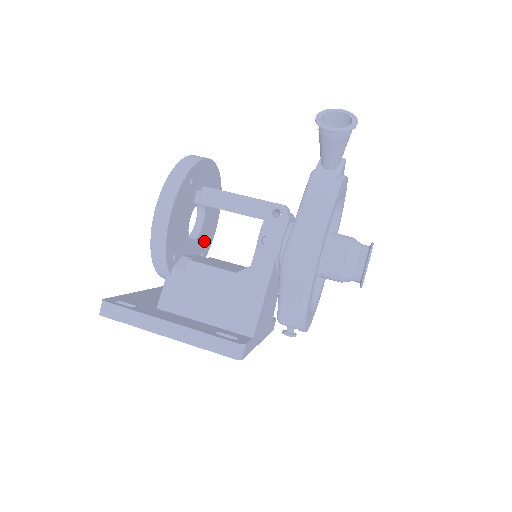
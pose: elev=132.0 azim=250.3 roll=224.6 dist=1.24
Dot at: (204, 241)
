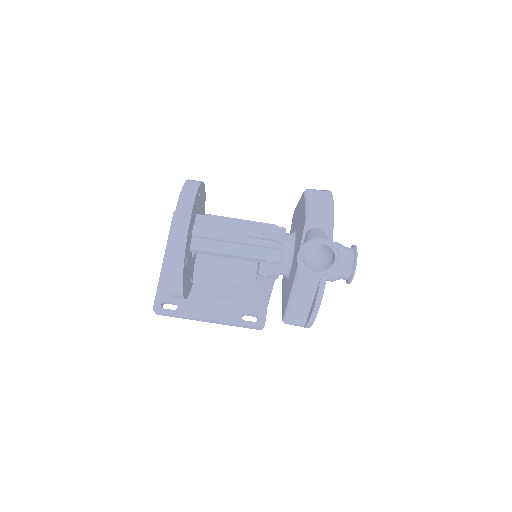
Dot at: occluded
